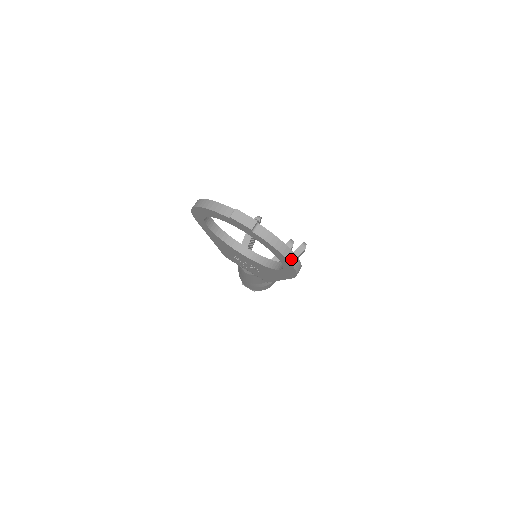
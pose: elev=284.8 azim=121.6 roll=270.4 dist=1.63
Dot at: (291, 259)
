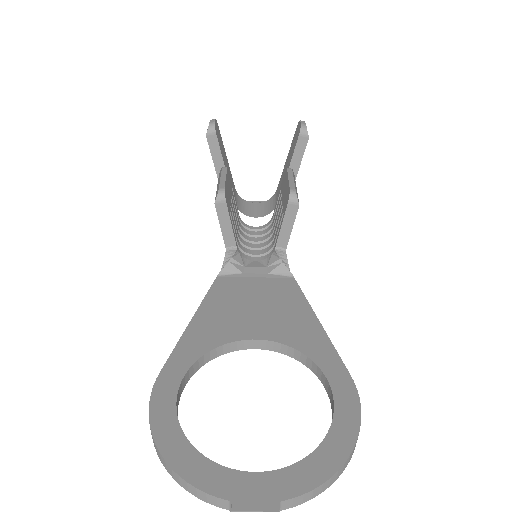
Dot at: (349, 458)
